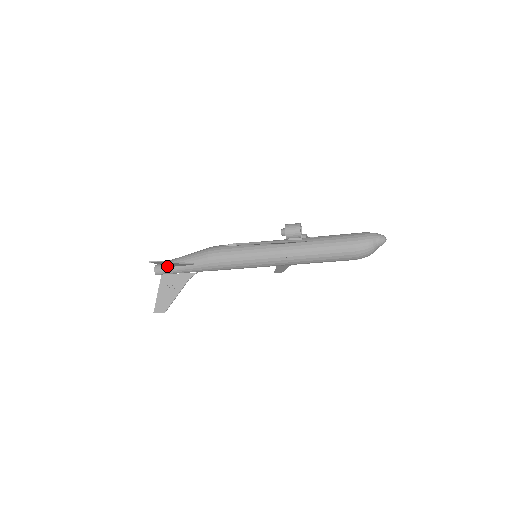
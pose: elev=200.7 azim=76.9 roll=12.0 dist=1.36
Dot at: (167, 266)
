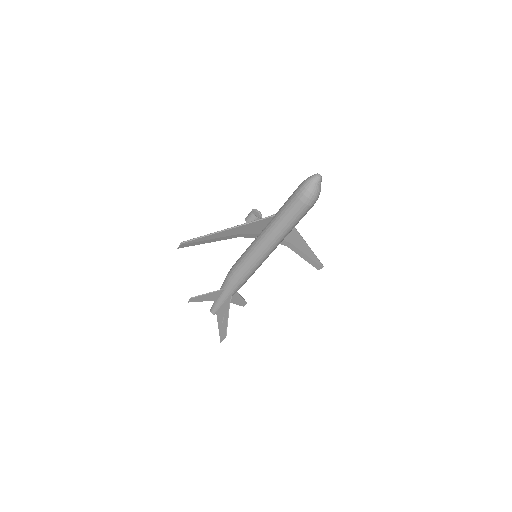
Dot at: (214, 303)
